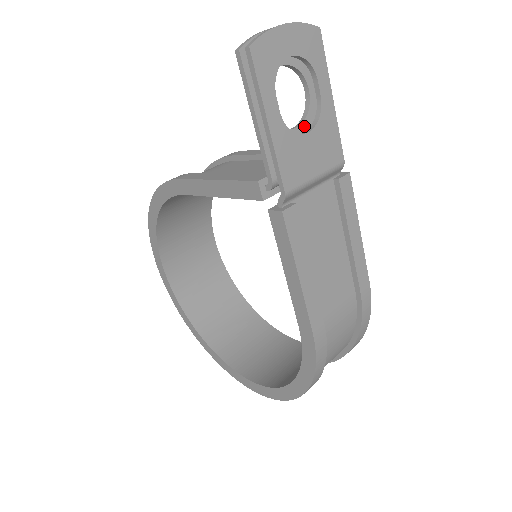
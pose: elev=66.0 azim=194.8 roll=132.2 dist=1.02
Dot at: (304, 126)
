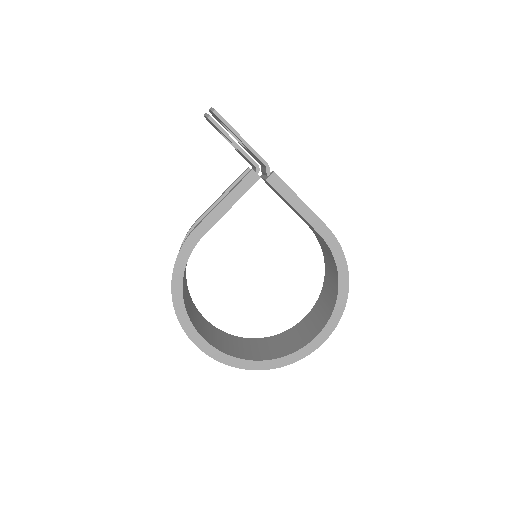
Dot at: occluded
